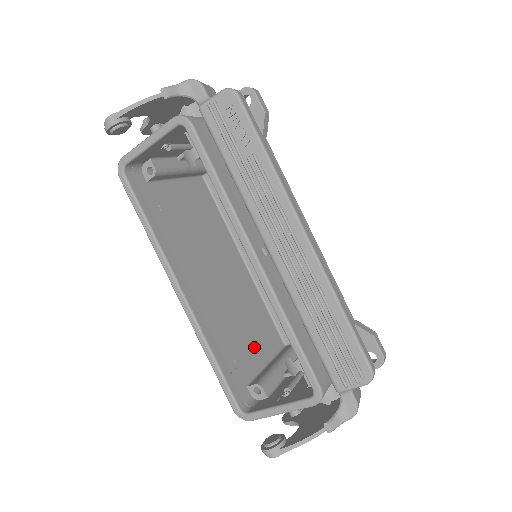
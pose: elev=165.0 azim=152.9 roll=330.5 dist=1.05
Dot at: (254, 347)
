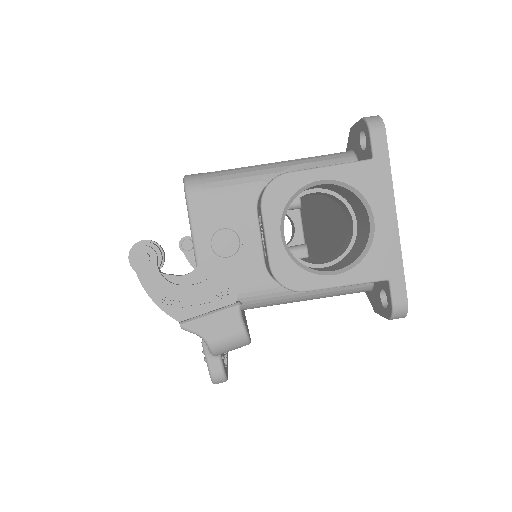
Dot at: occluded
